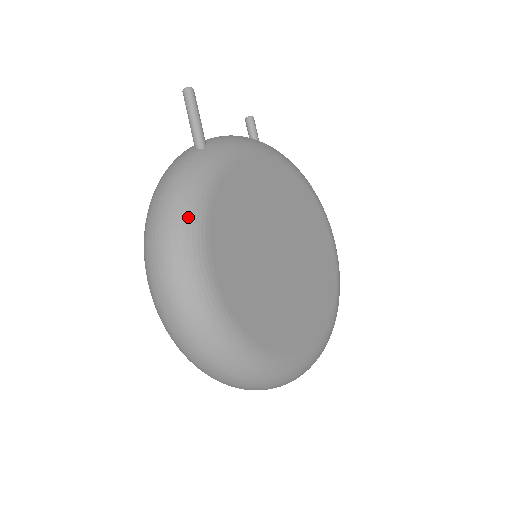
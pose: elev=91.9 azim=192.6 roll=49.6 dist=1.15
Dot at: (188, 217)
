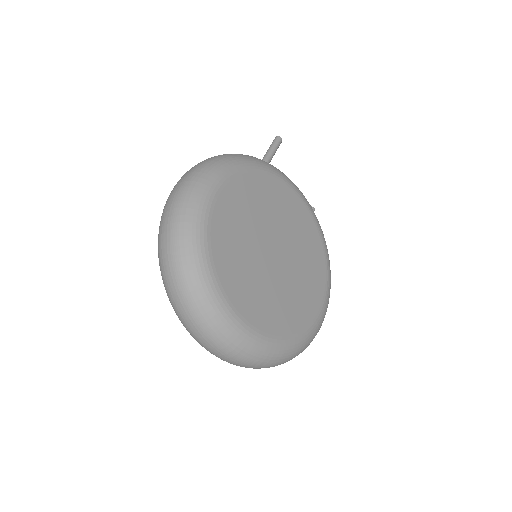
Dot at: (228, 162)
